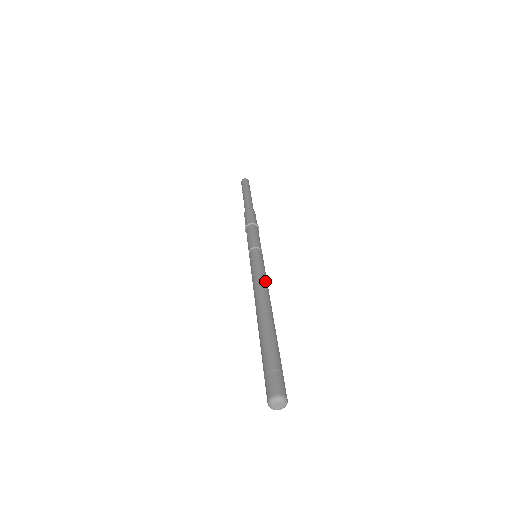
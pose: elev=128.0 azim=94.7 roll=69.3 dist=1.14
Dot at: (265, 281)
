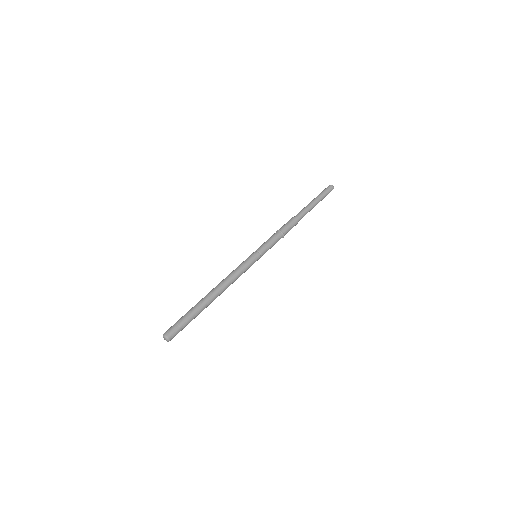
Dot at: (236, 279)
